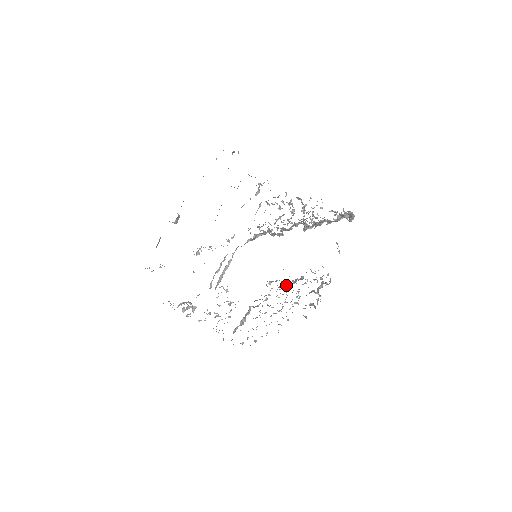
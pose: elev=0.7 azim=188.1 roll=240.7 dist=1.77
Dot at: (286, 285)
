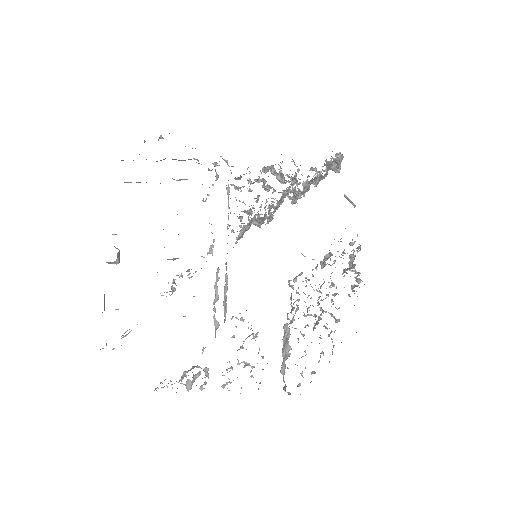
Dot at: (312, 276)
